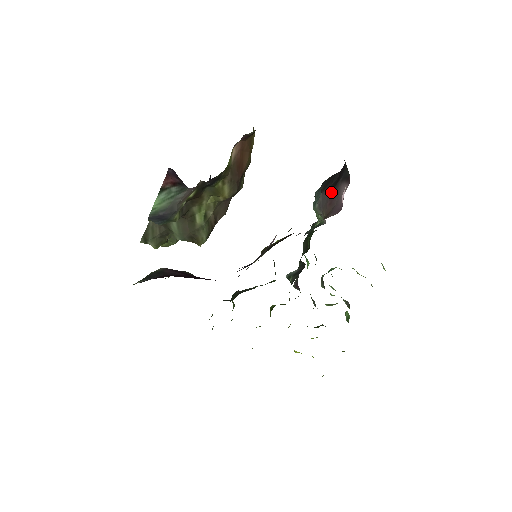
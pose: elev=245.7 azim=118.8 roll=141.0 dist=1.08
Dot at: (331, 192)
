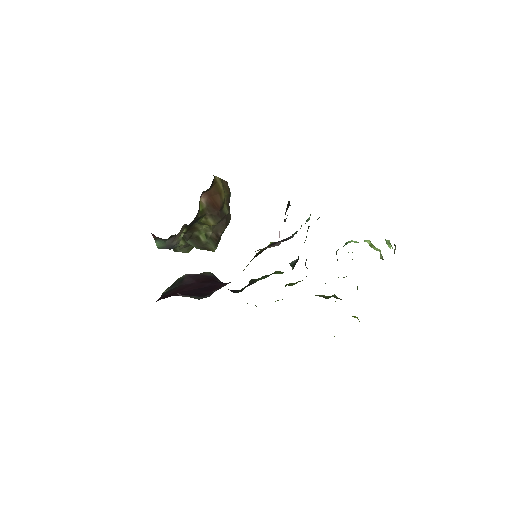
Dot at: (284, 219)
